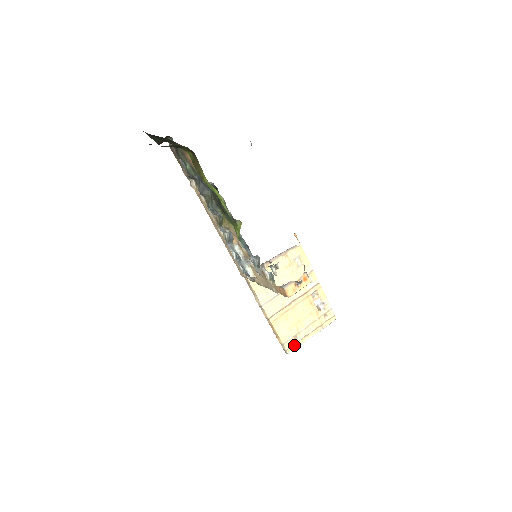
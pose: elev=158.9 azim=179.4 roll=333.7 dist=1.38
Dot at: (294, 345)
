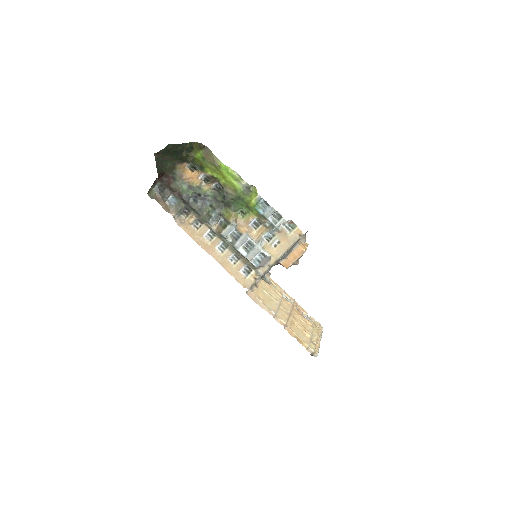
Dot at: (315, 348)
